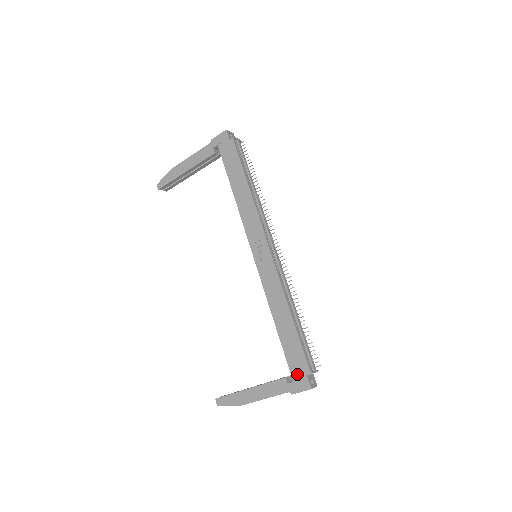
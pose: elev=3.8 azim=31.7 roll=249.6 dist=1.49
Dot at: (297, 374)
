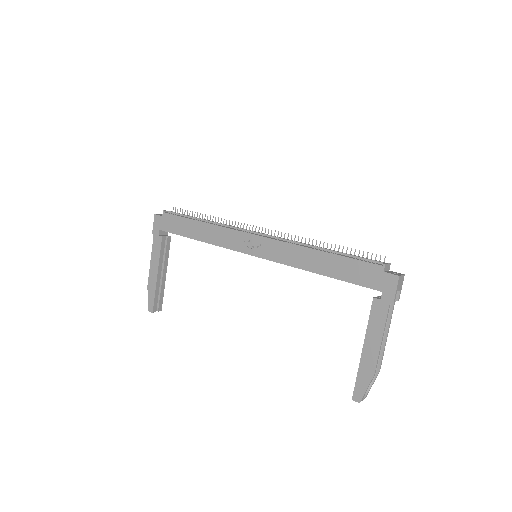
Dot at: (376, 282)
